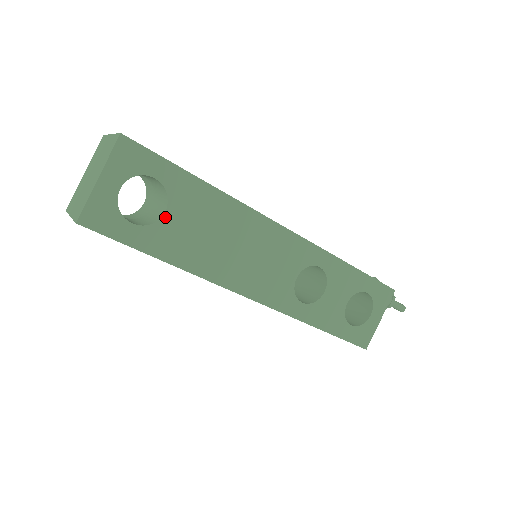
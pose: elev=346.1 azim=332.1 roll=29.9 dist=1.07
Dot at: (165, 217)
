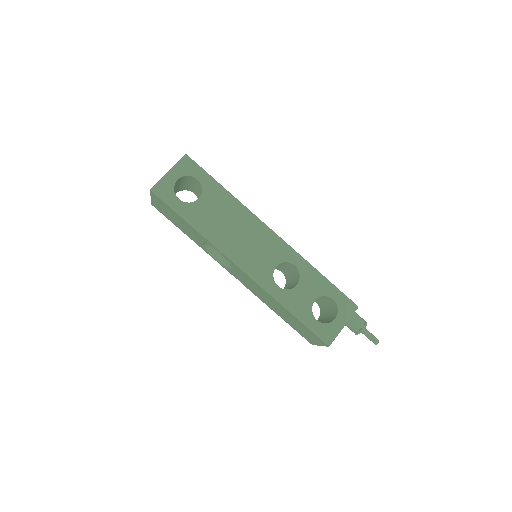
Dot at: (198, 201)
